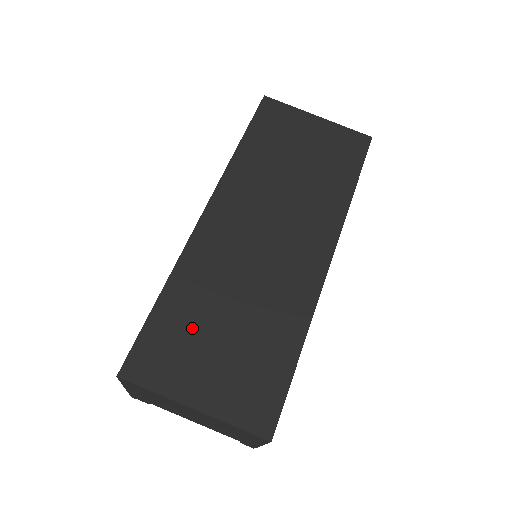
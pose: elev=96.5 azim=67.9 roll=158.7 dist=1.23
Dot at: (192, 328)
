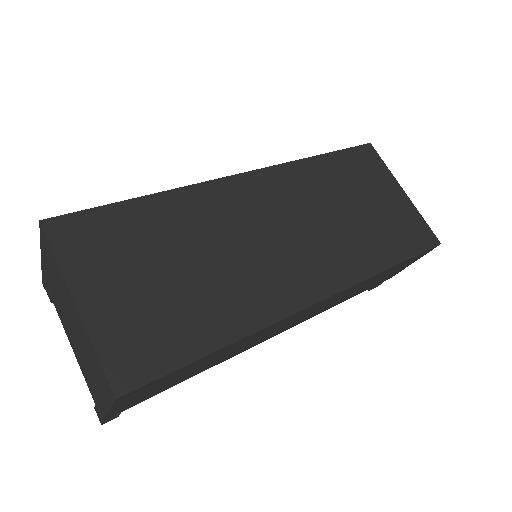
Dot at: (143, 243)
